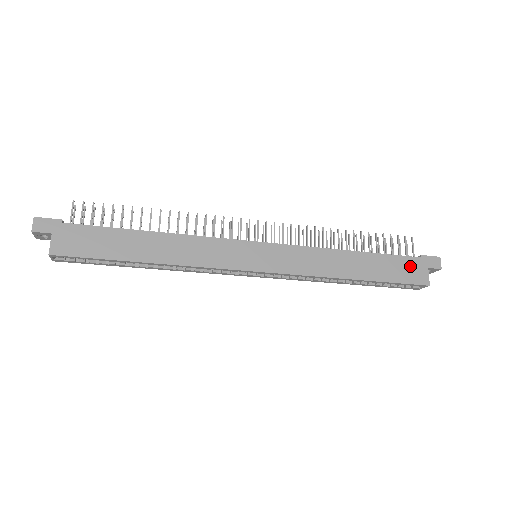
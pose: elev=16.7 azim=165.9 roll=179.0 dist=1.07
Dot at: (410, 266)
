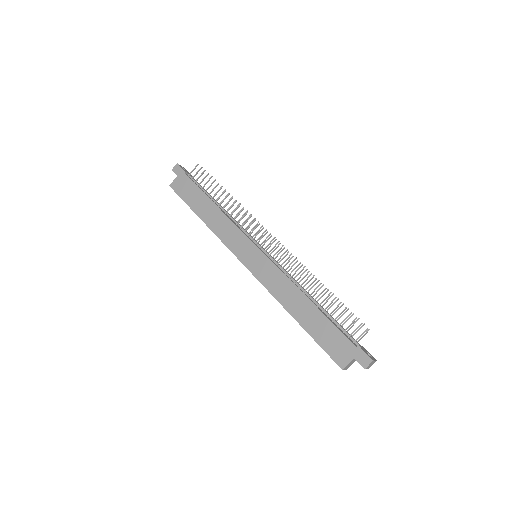
Dot at: (341, 344)
